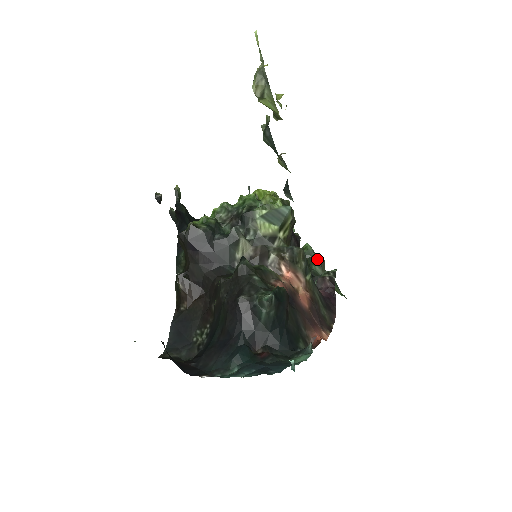
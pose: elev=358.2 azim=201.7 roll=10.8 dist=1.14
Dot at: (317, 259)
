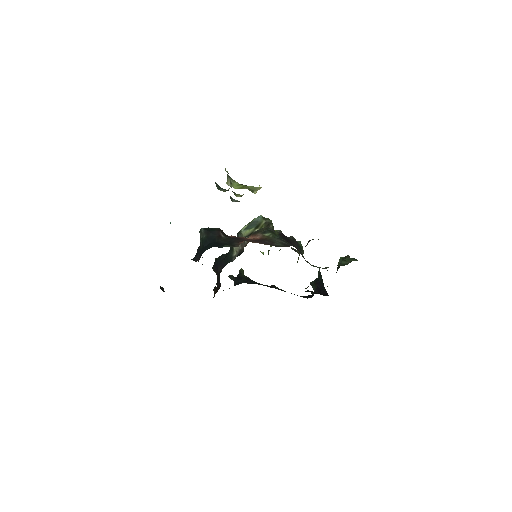
Dot at: (343, 258)
